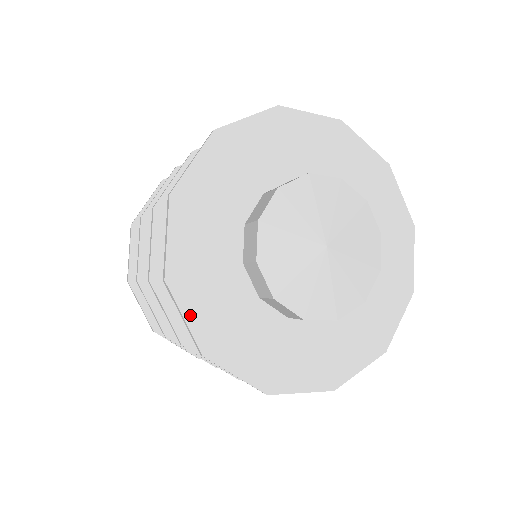
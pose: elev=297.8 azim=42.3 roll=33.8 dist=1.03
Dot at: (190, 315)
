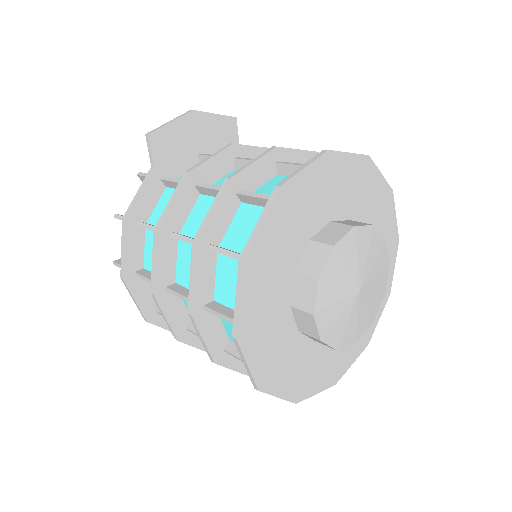
Dot at: (317, 389)
